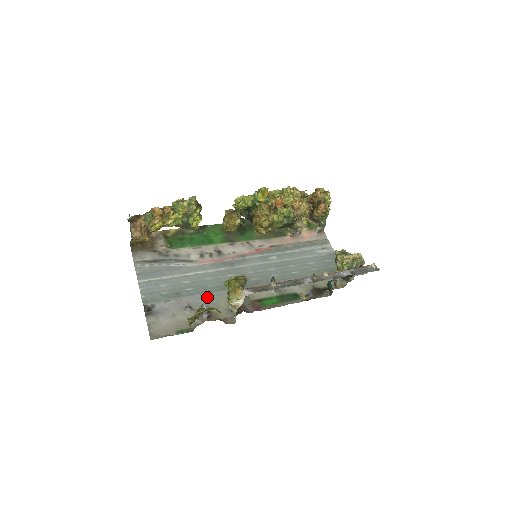
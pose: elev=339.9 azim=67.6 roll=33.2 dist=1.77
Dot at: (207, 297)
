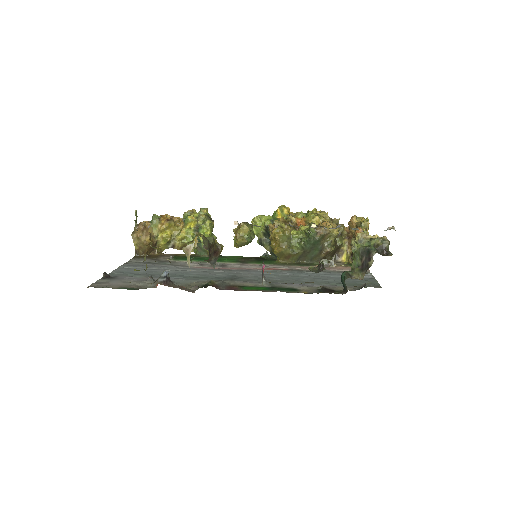
Dot at: (180, 279)
